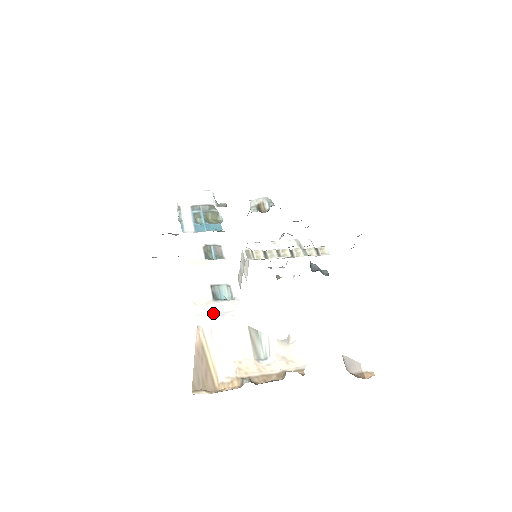
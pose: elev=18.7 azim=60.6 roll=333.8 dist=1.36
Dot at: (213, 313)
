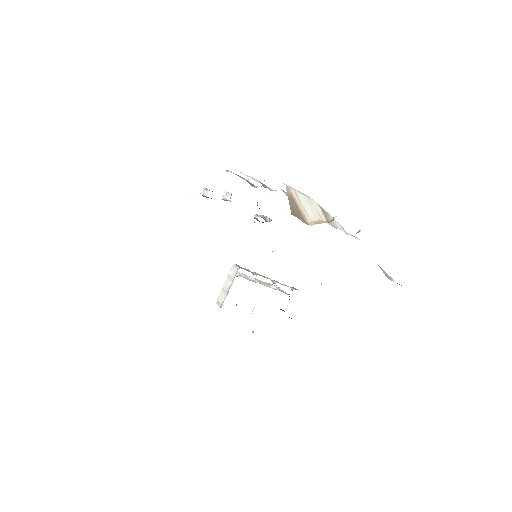
Dot at: occluded
